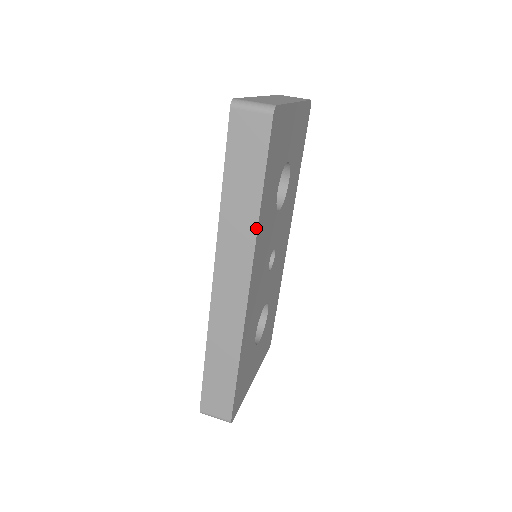
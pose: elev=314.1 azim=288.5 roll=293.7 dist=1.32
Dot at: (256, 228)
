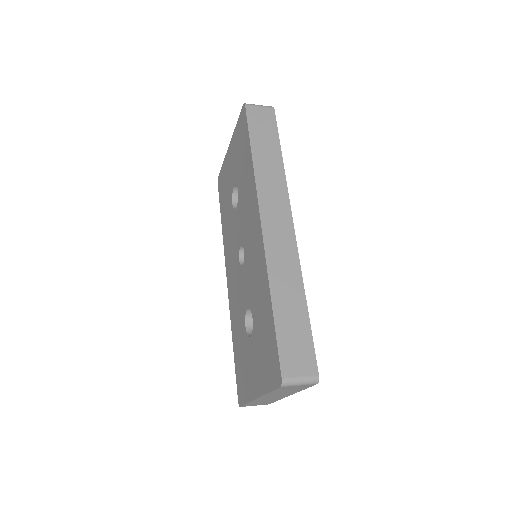
Dot at: (284, 175)
